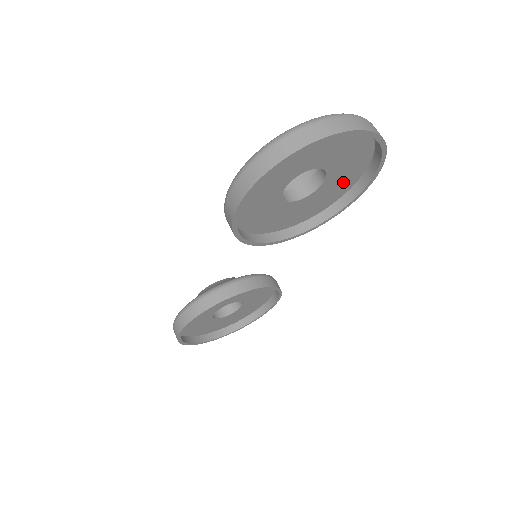
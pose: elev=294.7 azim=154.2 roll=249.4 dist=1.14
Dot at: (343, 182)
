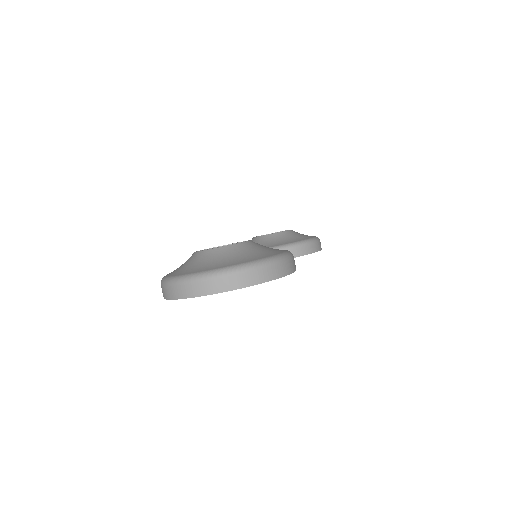
Dot at: occluded
